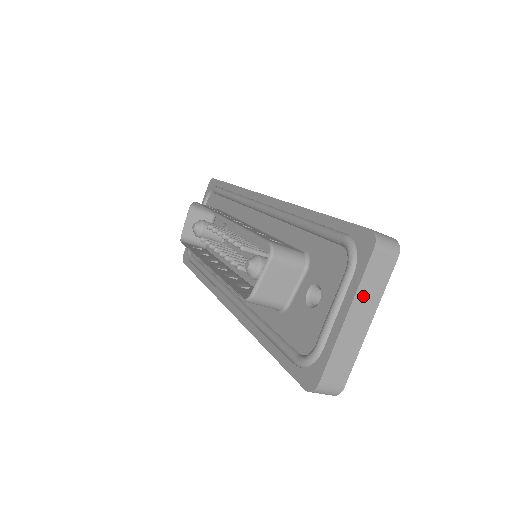
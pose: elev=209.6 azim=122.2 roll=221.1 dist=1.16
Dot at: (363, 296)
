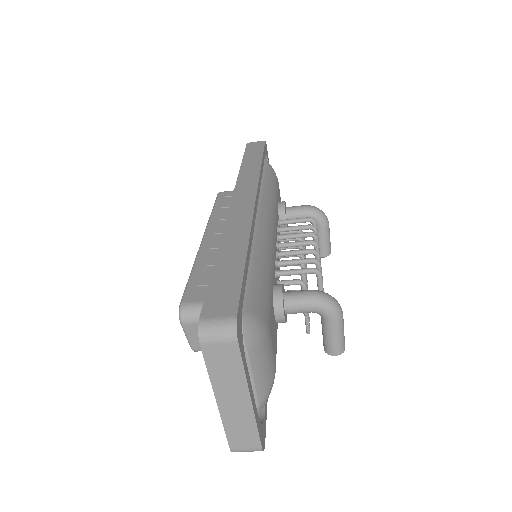
Dot at: (222, 383)
